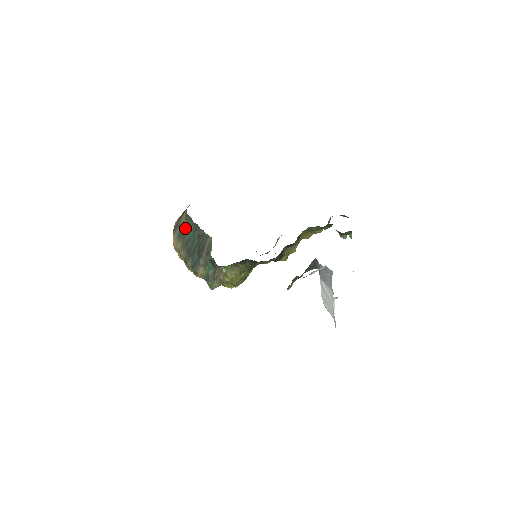
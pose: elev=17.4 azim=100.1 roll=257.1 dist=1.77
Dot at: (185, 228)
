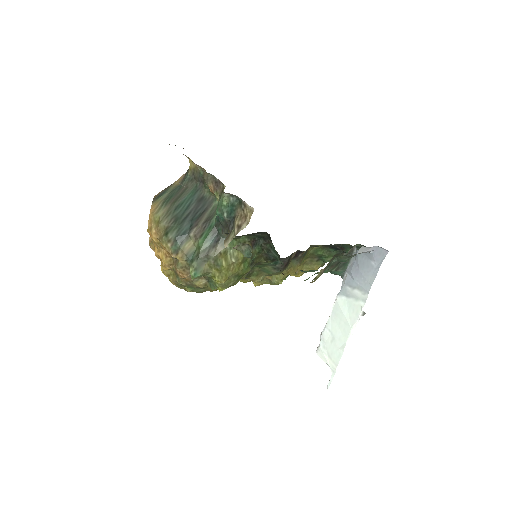
Dot at: (179, 190)
